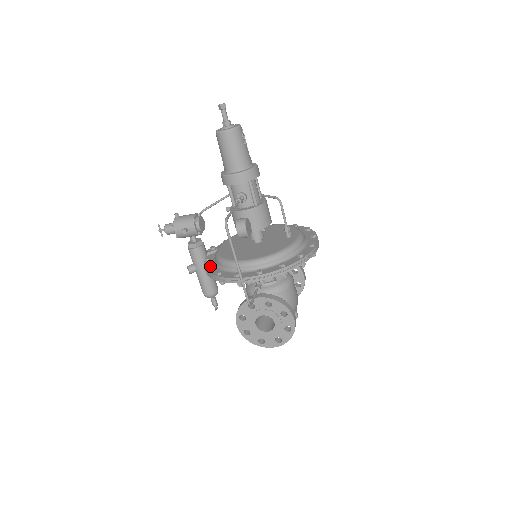
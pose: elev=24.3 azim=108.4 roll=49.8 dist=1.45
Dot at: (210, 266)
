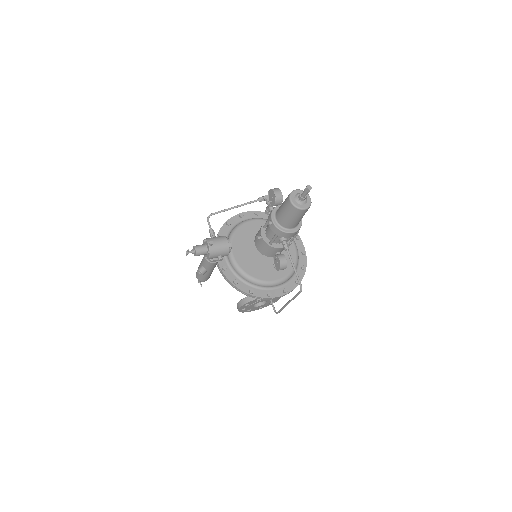
Dot at: (237, 282)
